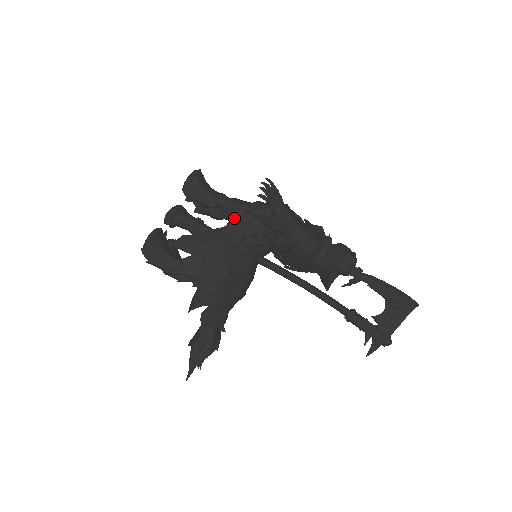
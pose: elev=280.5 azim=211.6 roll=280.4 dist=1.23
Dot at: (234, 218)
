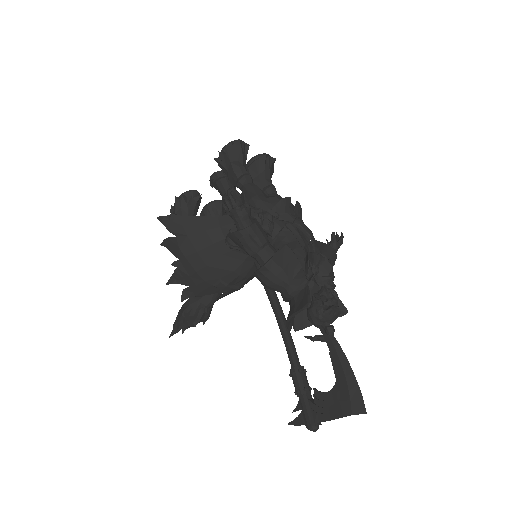
Dot at: occluded
